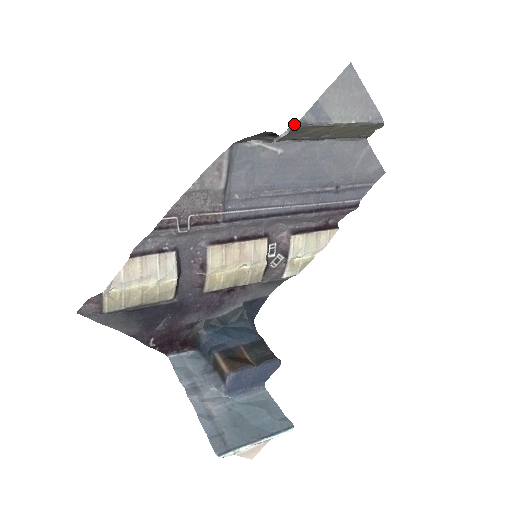
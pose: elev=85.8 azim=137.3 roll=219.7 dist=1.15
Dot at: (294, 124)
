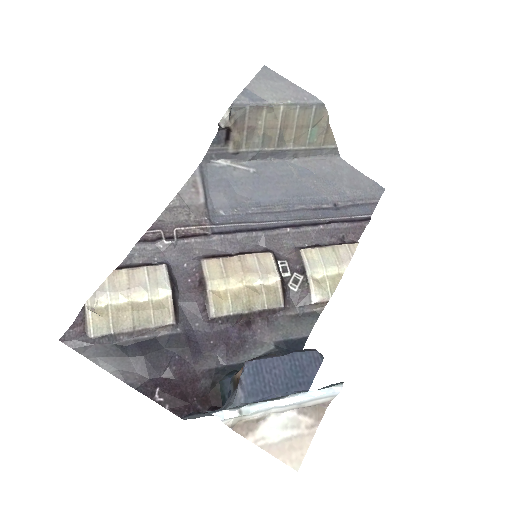
Dot at: (232, 106)
